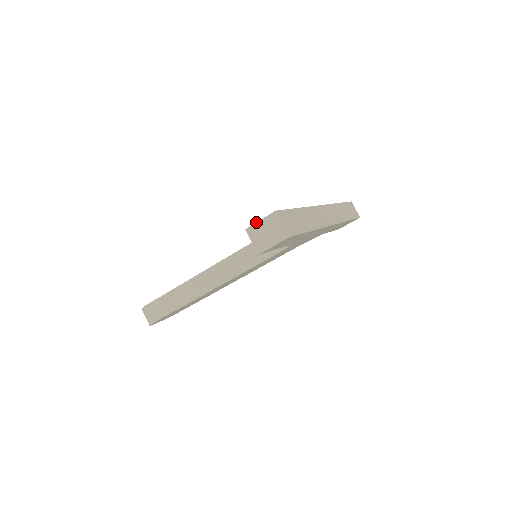
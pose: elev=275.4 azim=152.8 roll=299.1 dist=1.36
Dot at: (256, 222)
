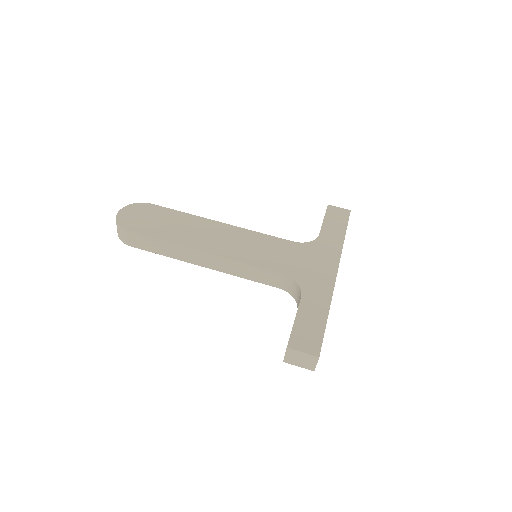
Dot at: (299, 351)
